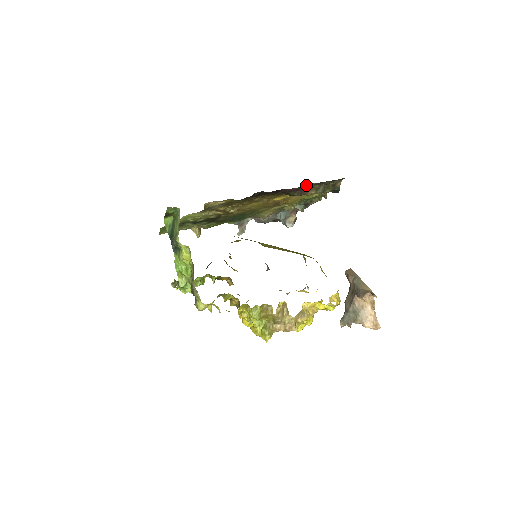
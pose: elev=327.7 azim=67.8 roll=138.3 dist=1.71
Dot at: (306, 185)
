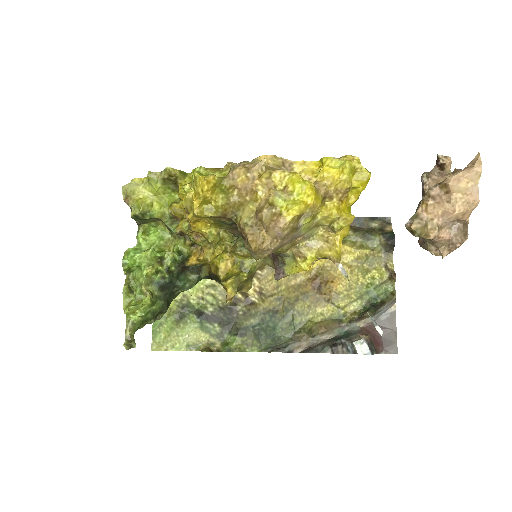
Dot at: occluded
